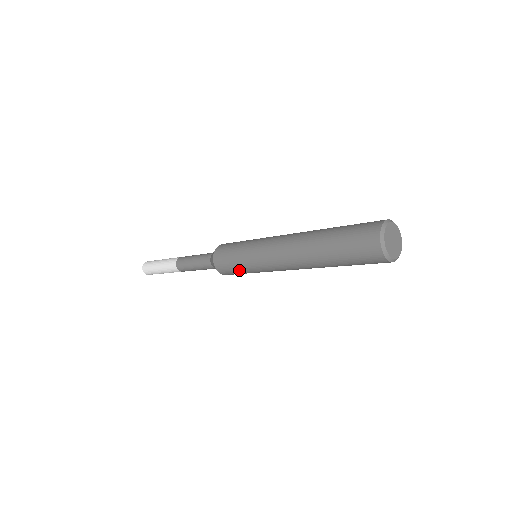
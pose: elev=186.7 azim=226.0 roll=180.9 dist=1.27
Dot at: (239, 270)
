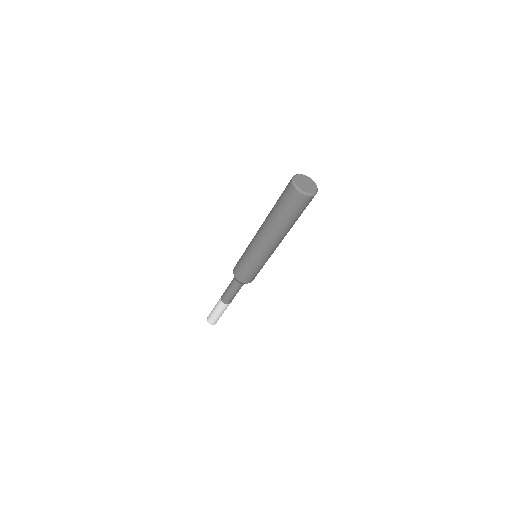
Dot at: (249, 270)
